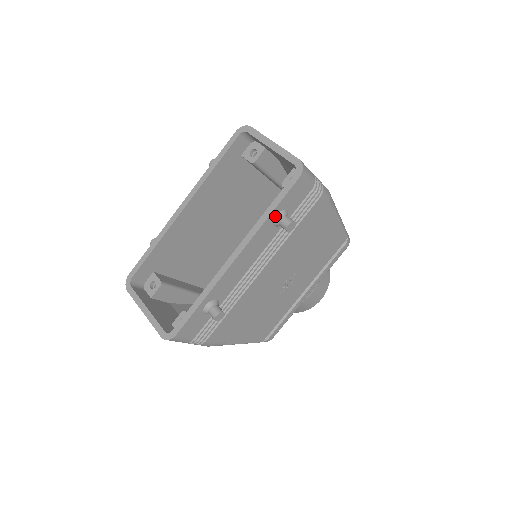
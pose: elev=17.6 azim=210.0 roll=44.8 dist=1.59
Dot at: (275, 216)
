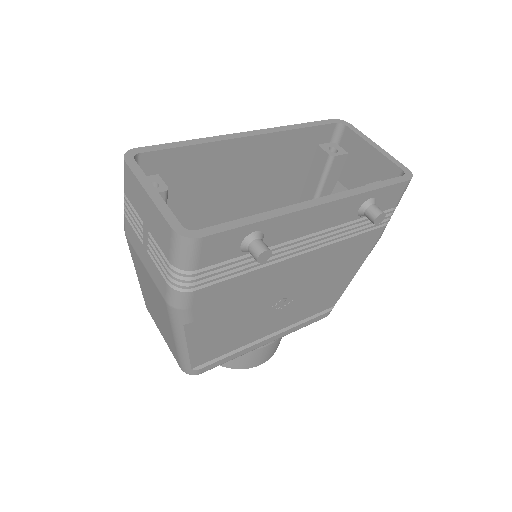
Dot at: (370, 198)
